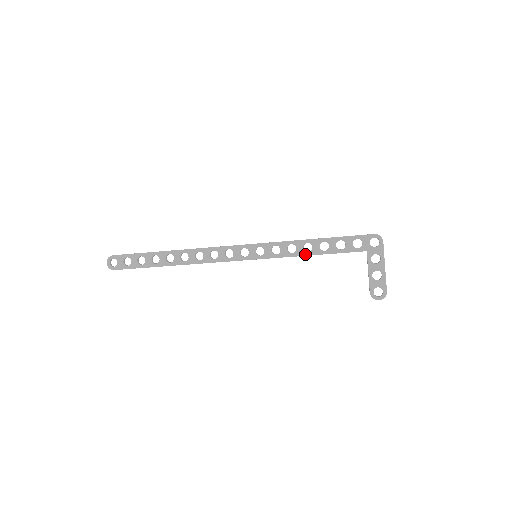
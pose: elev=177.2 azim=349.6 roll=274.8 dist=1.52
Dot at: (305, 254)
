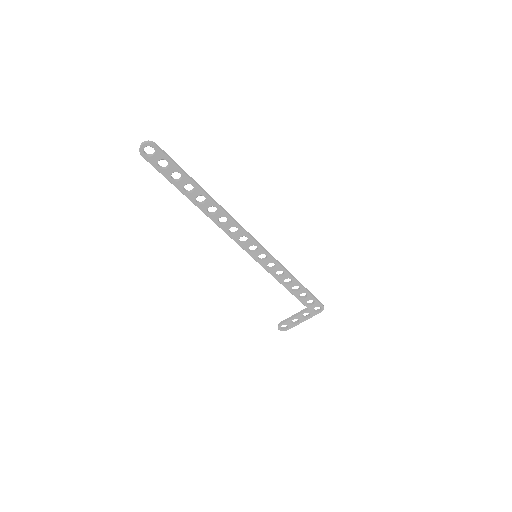
Dot at: (282, 283)
